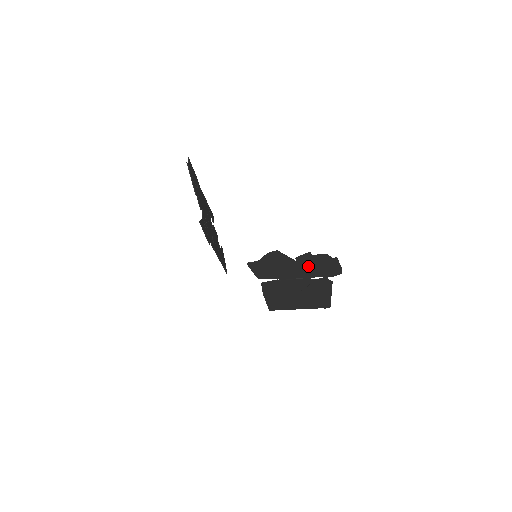
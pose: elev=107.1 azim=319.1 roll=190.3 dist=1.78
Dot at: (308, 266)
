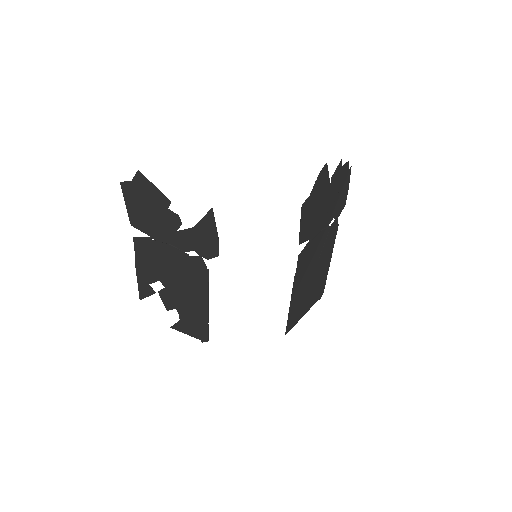
Dot at: (333, 195)
